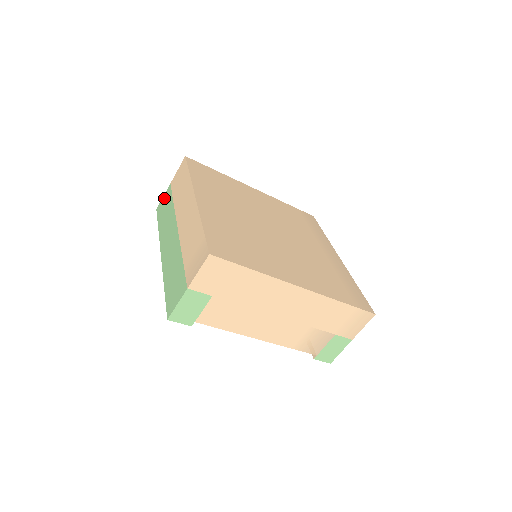
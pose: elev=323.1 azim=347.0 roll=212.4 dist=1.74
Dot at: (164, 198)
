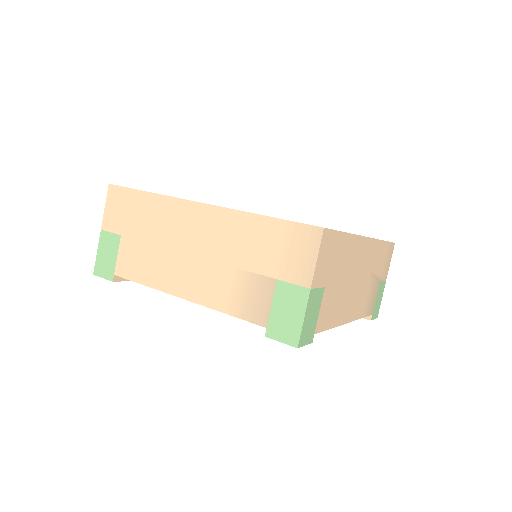
Dot at: occluded
